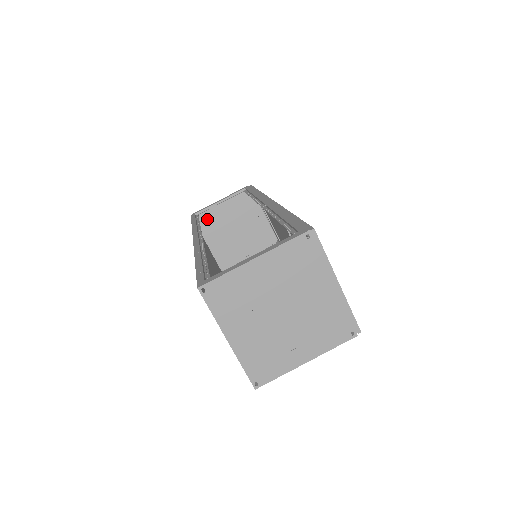
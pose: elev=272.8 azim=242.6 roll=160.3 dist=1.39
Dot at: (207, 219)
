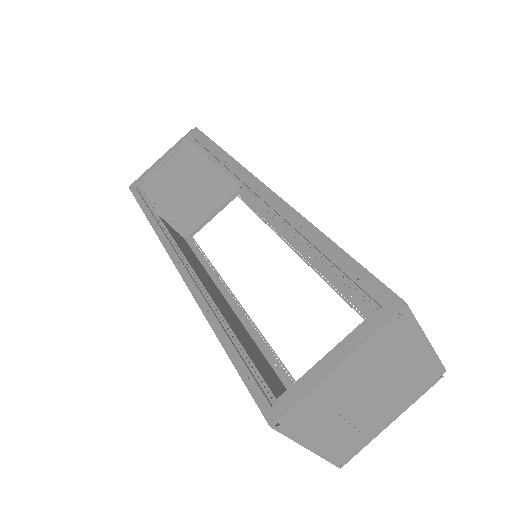
Dot at: (151, 185)
